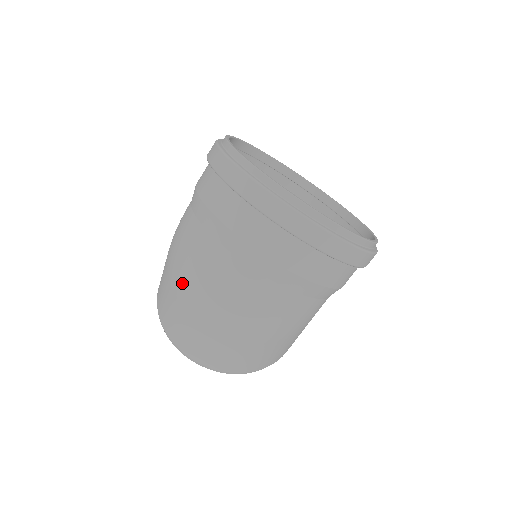
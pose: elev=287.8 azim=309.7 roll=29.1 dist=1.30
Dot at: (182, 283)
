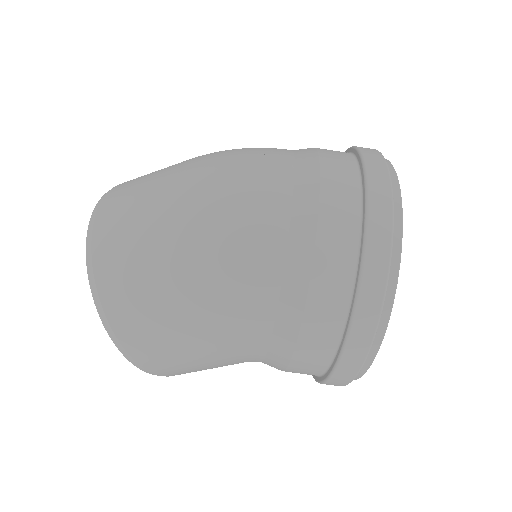
Dot at: (214, 153)
